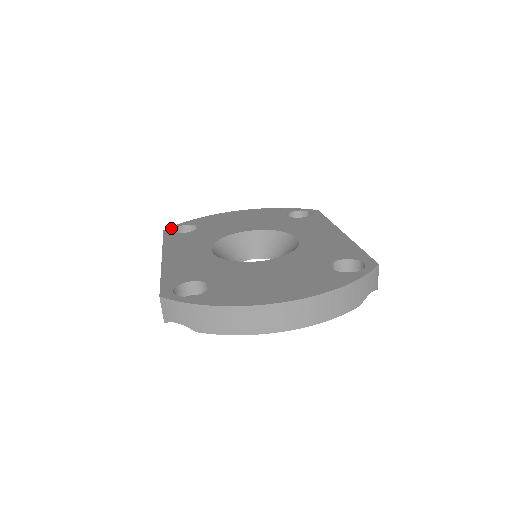
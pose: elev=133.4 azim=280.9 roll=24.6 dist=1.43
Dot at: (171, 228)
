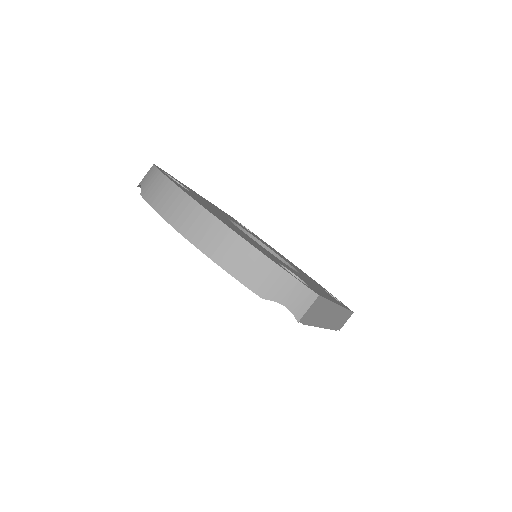
Dot at: occluded
